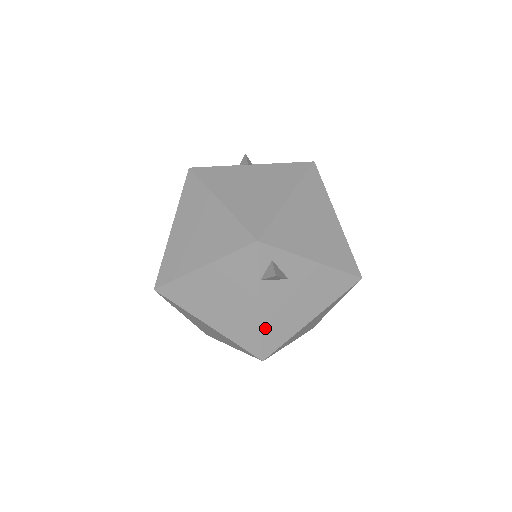
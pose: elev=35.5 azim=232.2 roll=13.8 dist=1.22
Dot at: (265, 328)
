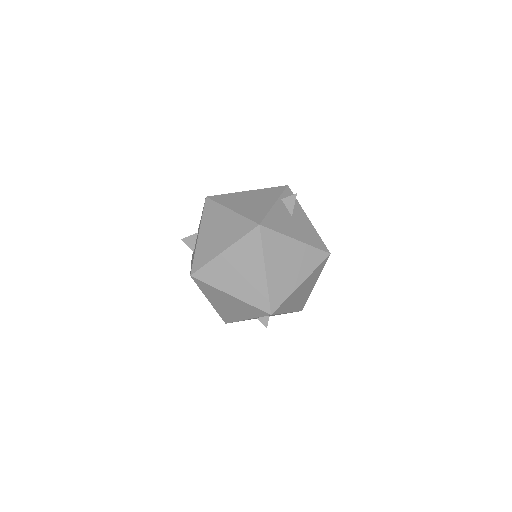
Dot at: occluded
